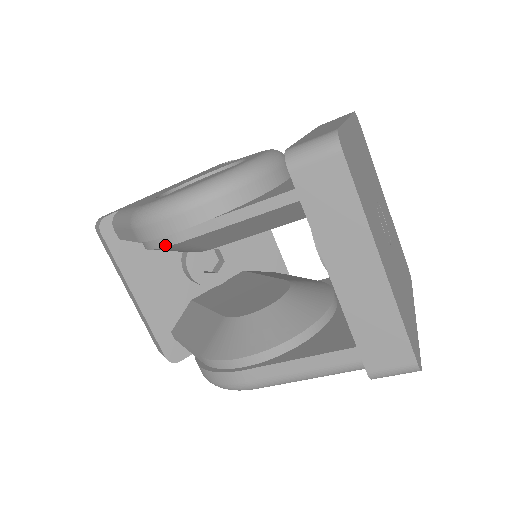
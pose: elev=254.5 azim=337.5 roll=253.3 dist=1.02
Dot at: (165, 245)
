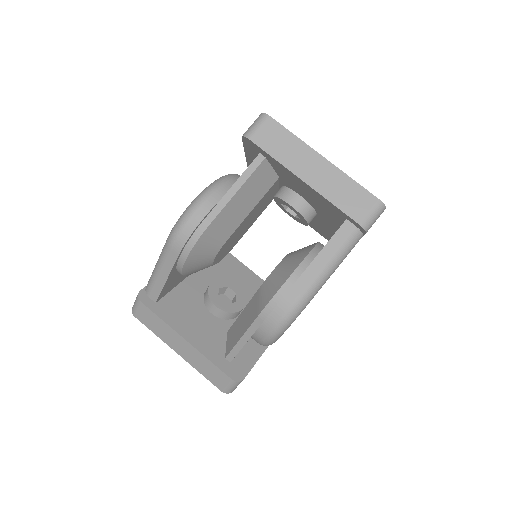
Dot at: (199, 237)
